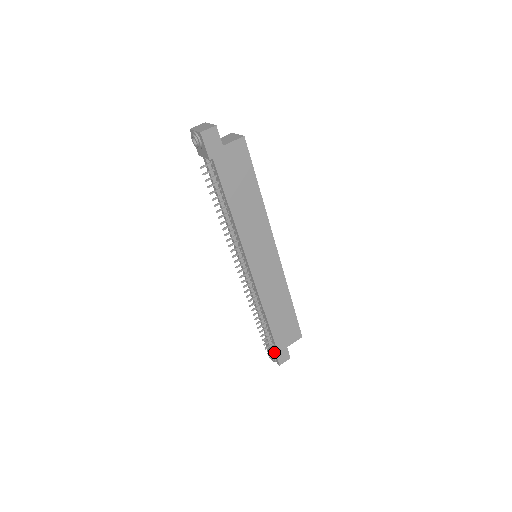
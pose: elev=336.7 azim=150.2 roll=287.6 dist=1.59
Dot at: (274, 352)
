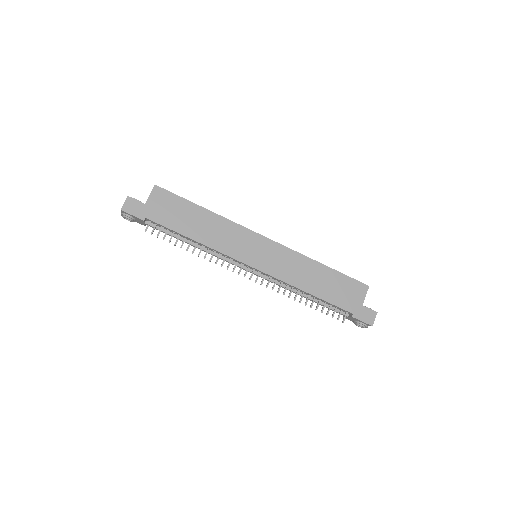
Dot at: (354, 319)
